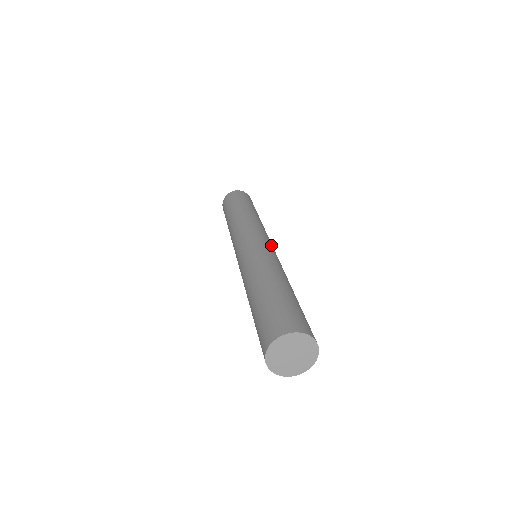
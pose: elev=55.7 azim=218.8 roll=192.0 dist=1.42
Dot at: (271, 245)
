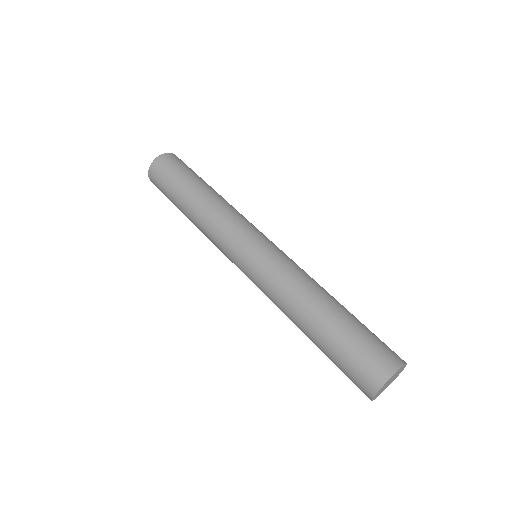
Dot at: (273, 243)
